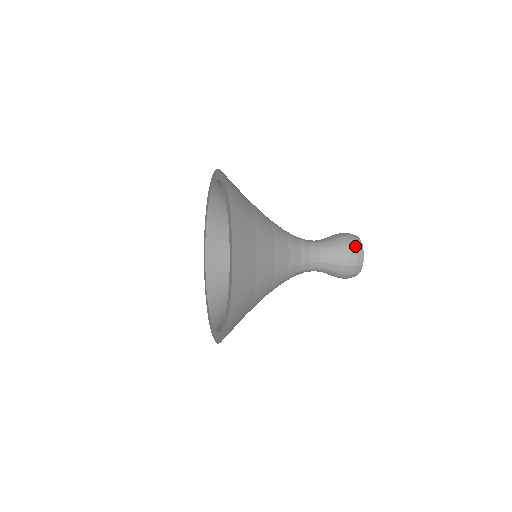
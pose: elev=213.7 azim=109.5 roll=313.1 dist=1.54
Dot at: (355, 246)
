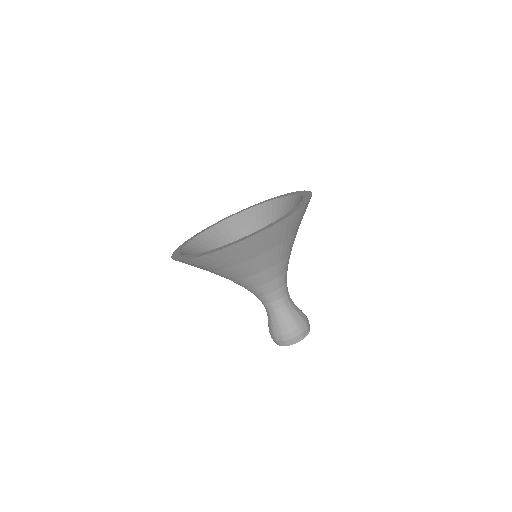
Dot at: occluded
